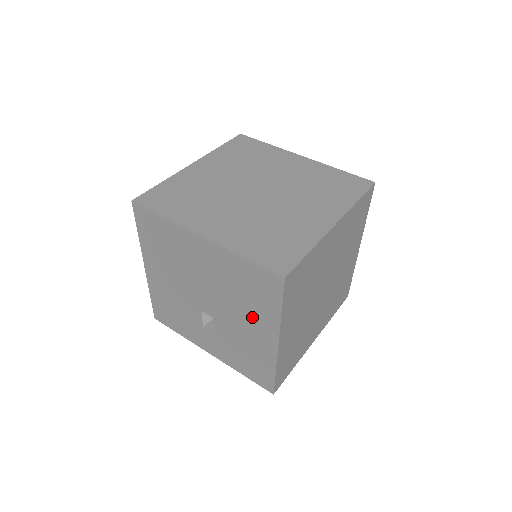
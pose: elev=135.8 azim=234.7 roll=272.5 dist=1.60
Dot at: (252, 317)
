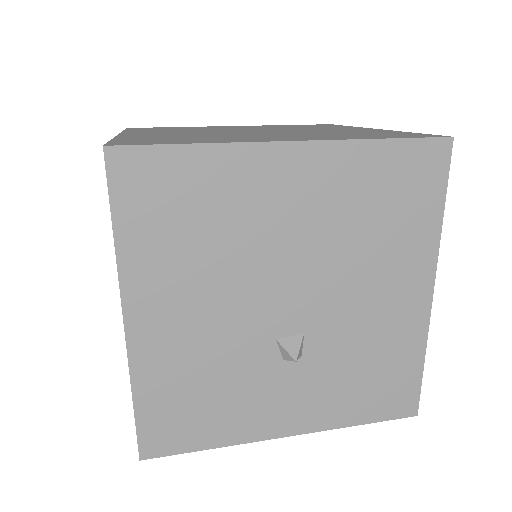
Dot at: (388, 267)
